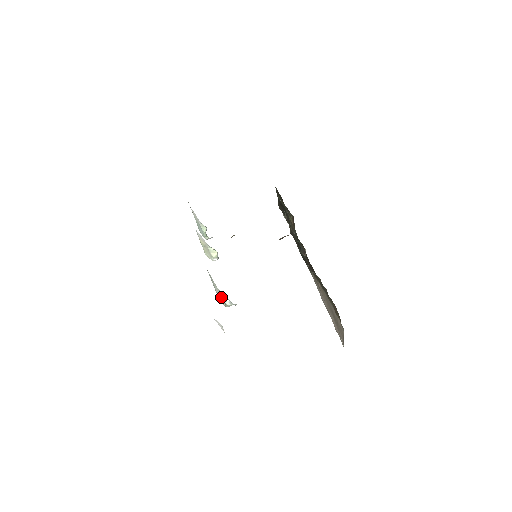
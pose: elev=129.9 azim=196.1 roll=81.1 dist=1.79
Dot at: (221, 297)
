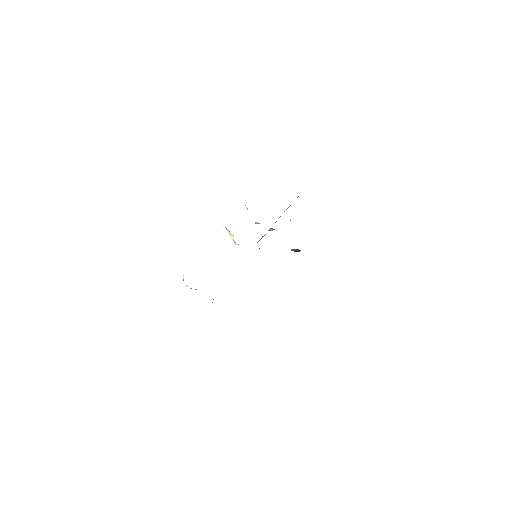
Dot at: occluded
